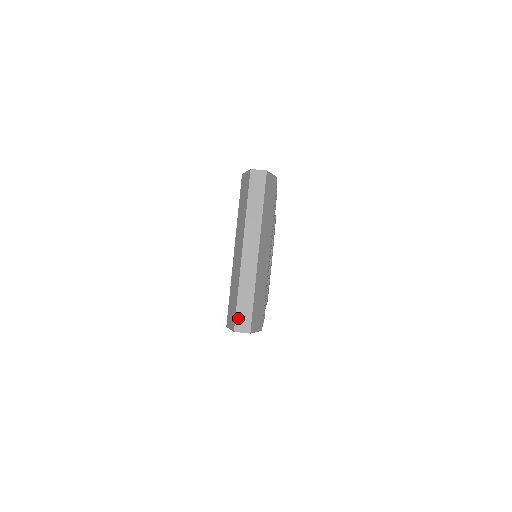
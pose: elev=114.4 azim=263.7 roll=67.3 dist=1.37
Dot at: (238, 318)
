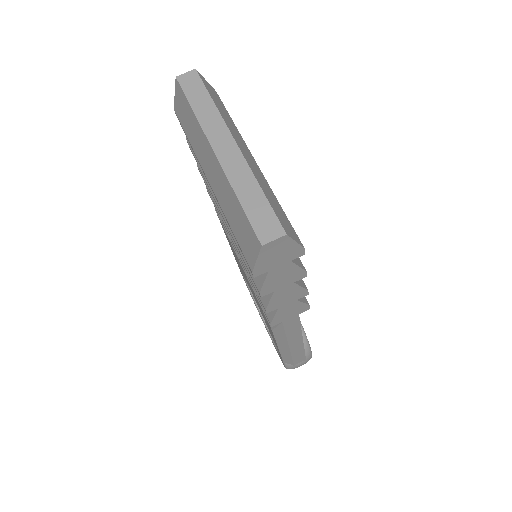
Dot at: (257, 226)
